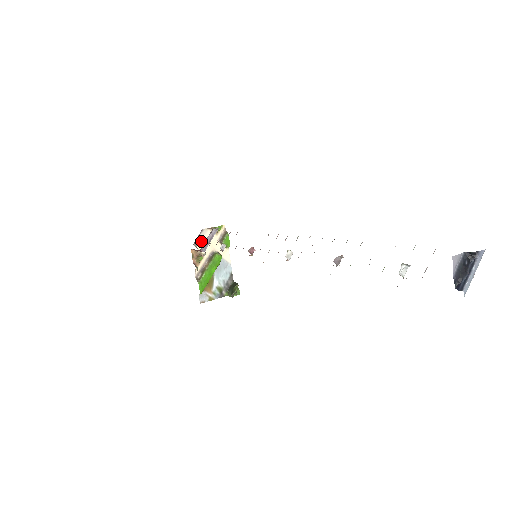
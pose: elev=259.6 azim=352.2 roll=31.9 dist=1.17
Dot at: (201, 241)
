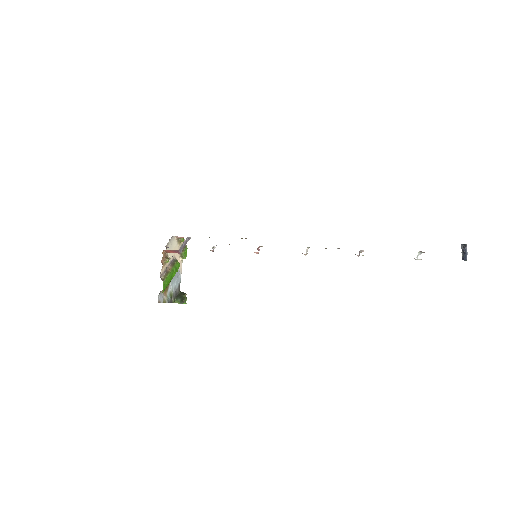
Dot at: (169, 246)
